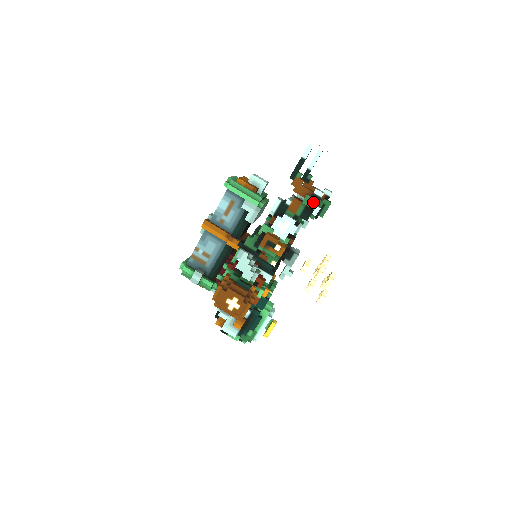
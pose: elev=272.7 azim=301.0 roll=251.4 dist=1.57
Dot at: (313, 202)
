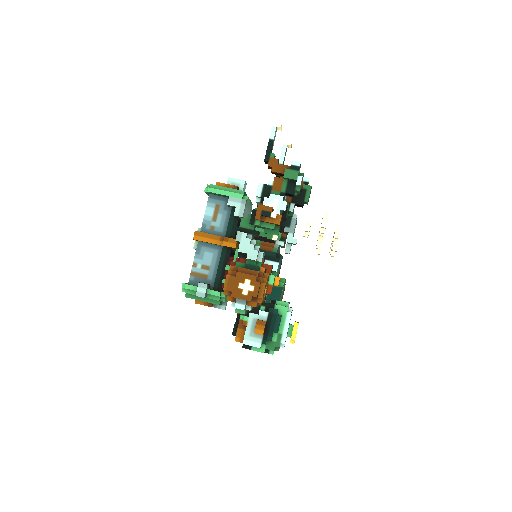
Dot at: (293, 173)
